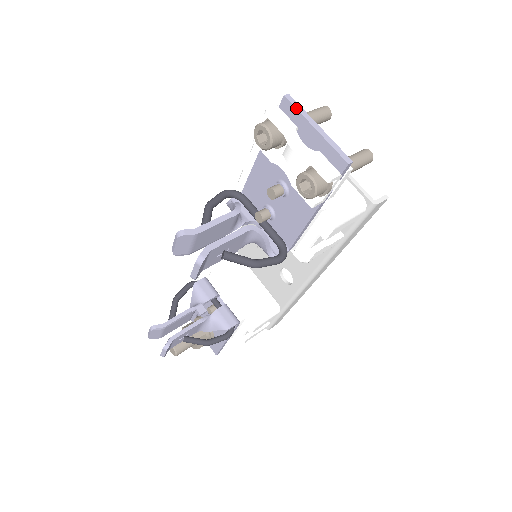
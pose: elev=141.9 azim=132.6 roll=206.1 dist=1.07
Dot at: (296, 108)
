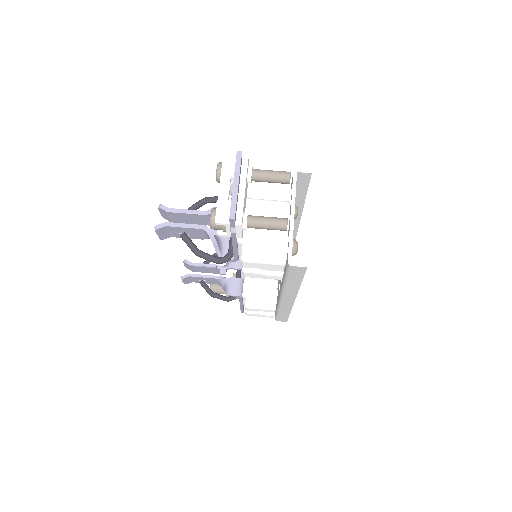
Dot at: (235, 164)
